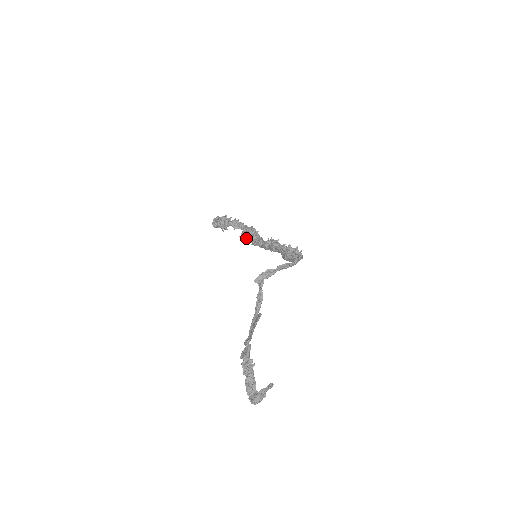
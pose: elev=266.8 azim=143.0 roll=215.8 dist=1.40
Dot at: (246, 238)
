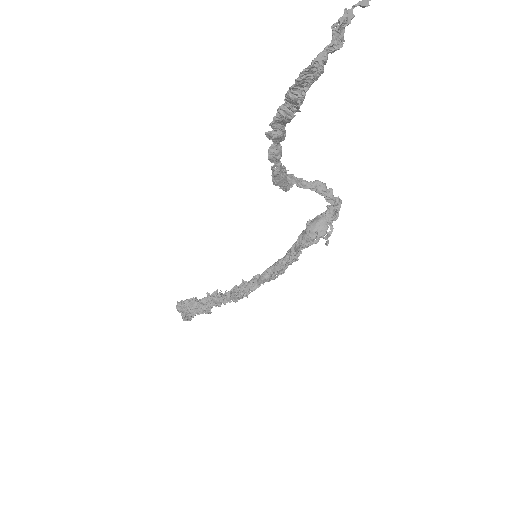
Dot at: (226, 300)
